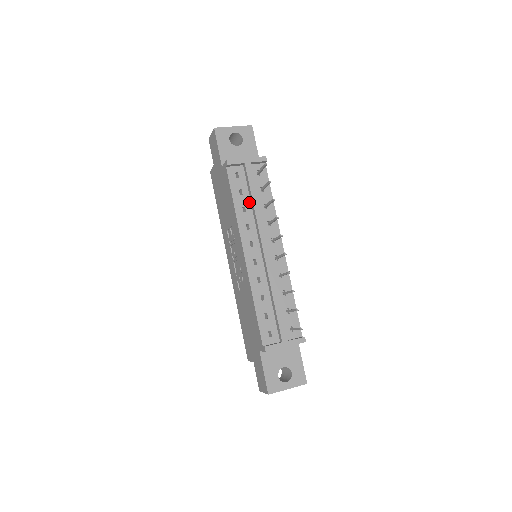
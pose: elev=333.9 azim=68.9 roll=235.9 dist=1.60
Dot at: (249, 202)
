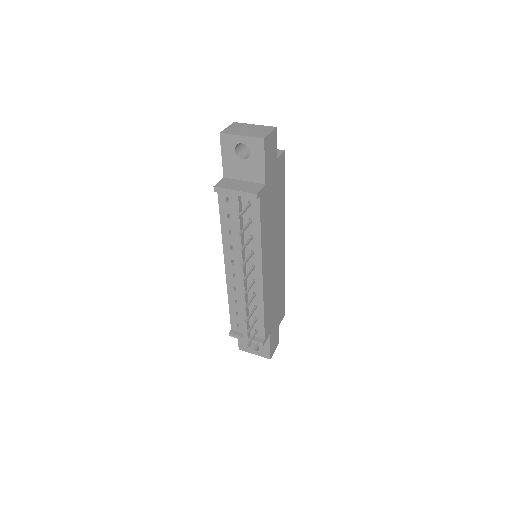
Dot at: occluded
